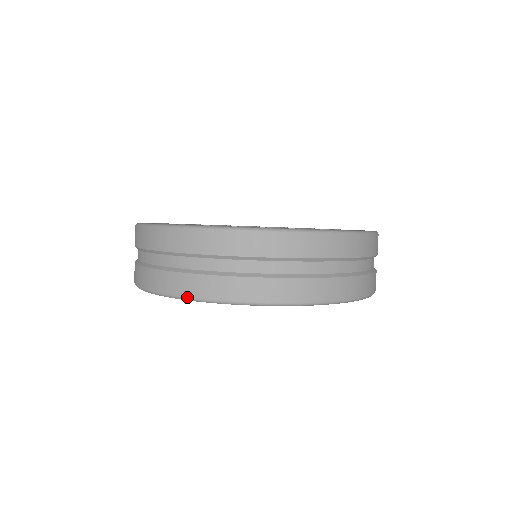
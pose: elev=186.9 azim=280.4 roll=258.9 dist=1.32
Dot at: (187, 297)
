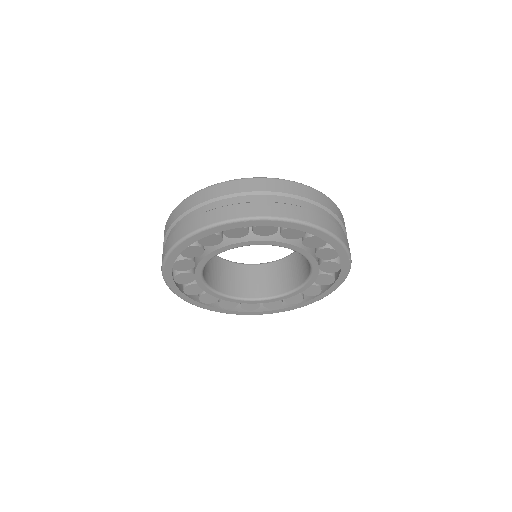
Dot at: (200, 228)
